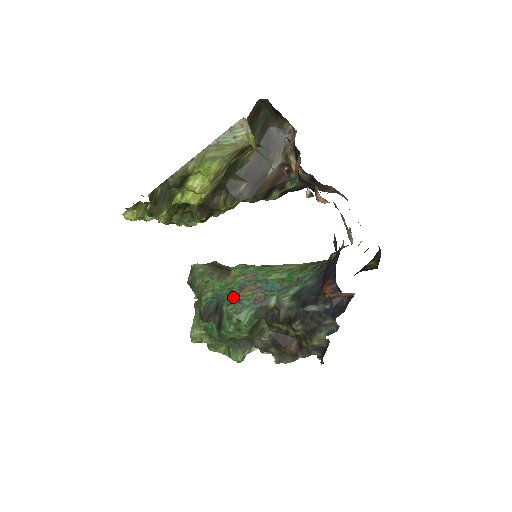
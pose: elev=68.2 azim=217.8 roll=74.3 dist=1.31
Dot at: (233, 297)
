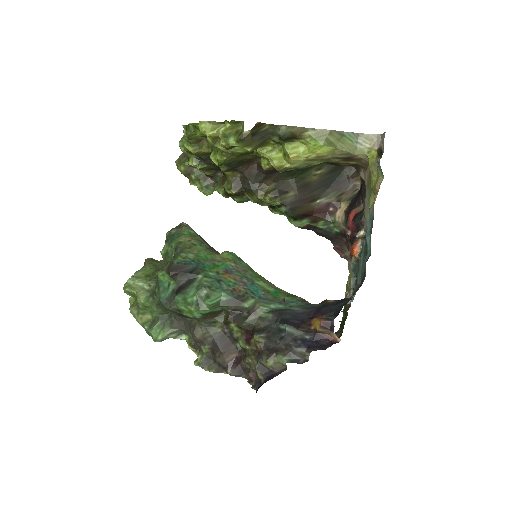
Dot at: (215, 273)
